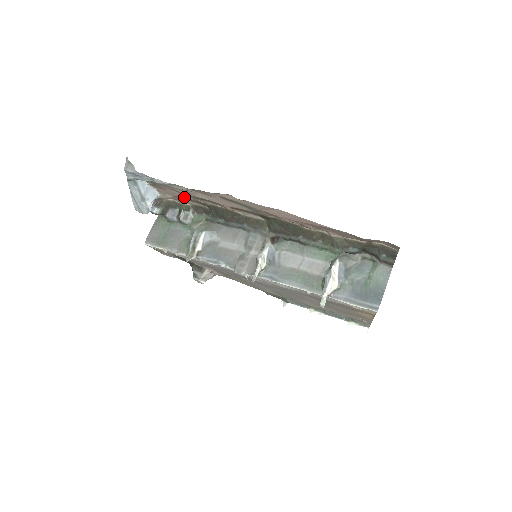
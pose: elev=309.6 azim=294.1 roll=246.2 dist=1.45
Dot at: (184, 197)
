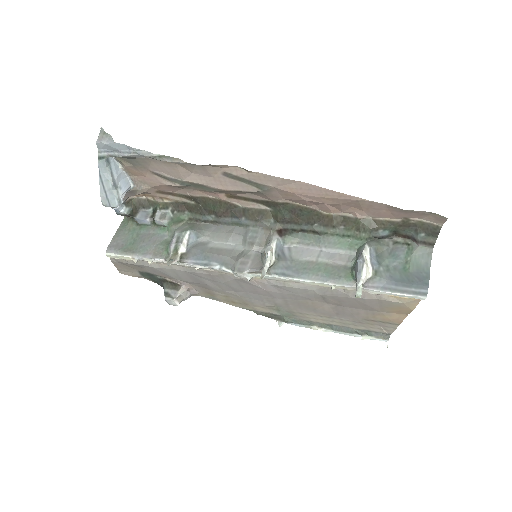
Dot at: (165, 188)
